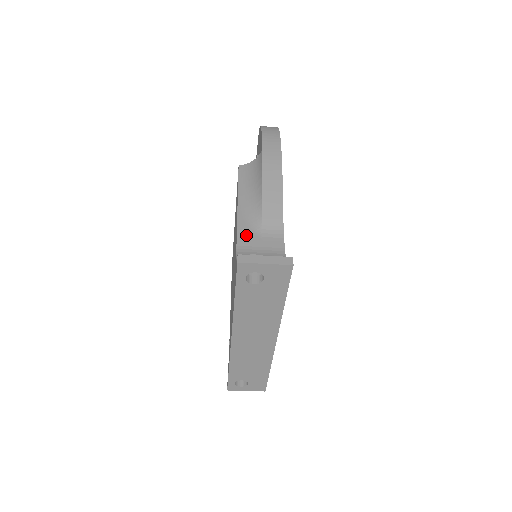
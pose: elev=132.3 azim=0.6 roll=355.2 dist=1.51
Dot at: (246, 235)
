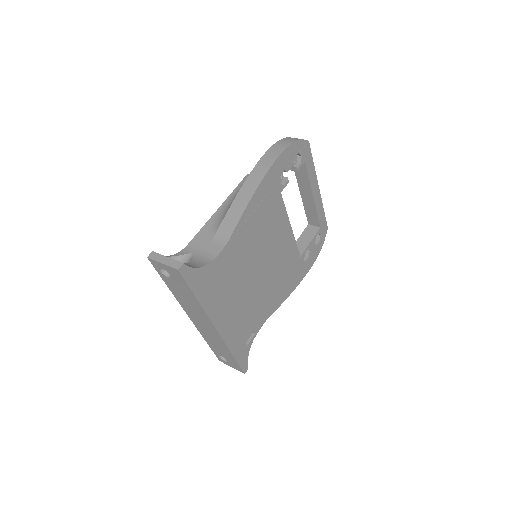
Dot at: (201, 237)
